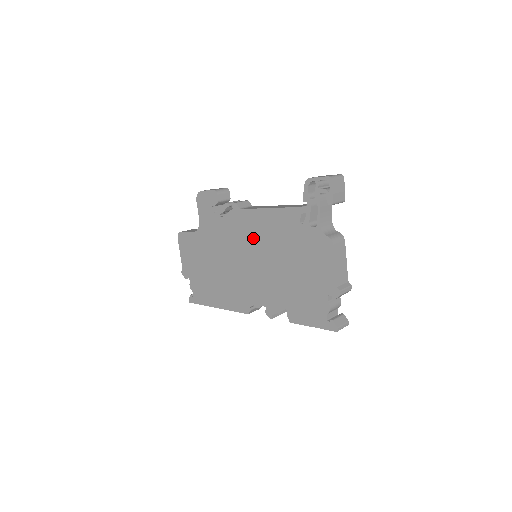
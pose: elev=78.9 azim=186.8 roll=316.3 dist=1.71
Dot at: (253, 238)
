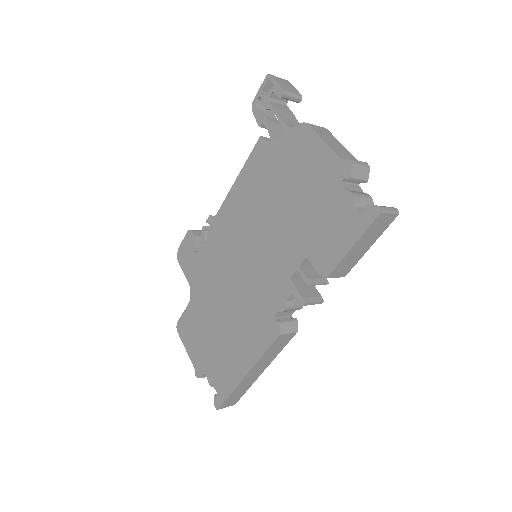
Dot at: (239, 229)
